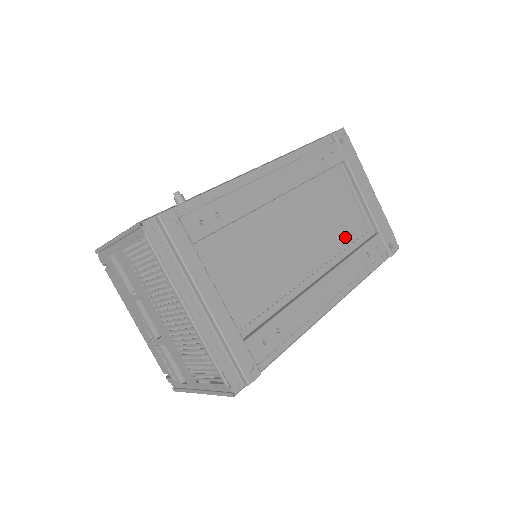
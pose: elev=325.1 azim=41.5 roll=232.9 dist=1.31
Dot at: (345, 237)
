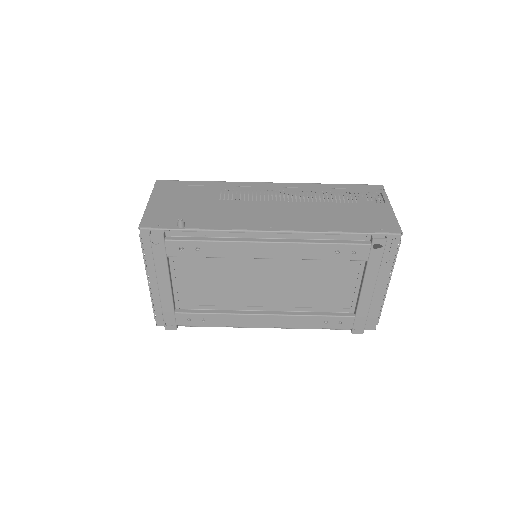
Dot at: (317, 301)
